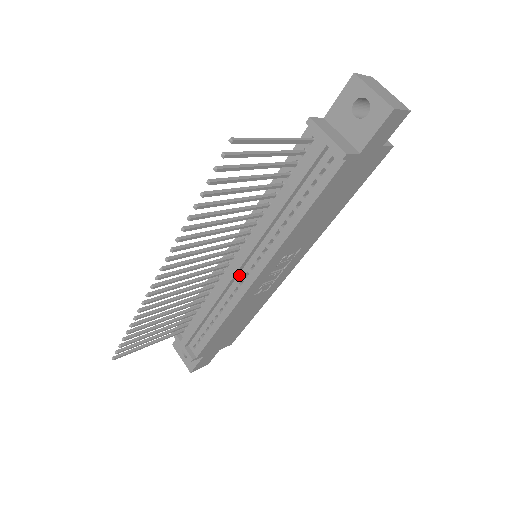
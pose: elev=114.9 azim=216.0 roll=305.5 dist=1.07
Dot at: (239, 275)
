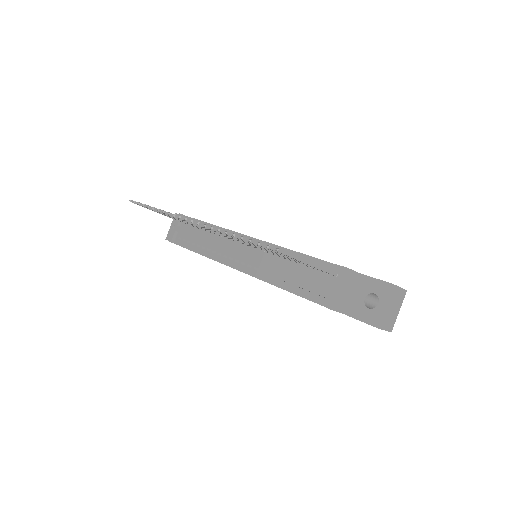
Dot at: (235, 254)
